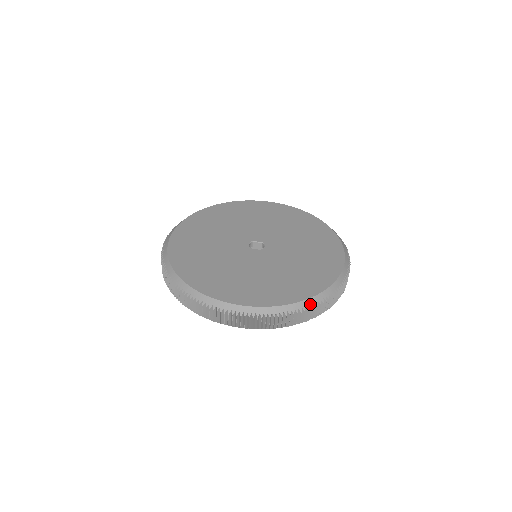
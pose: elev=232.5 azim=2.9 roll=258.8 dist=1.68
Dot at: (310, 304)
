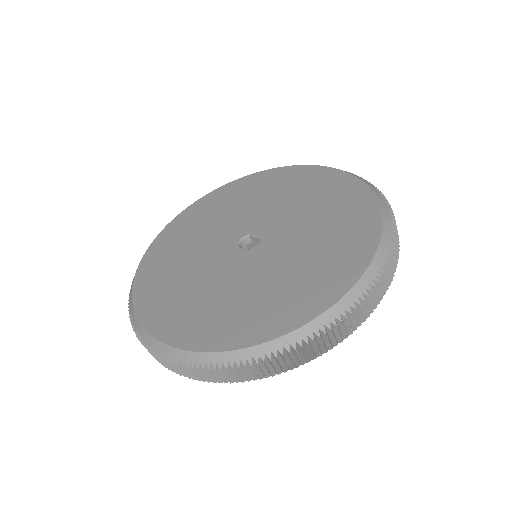
Dot at: (262, 353)
